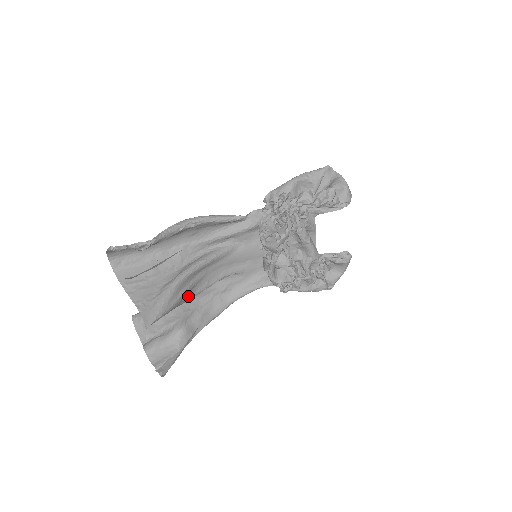
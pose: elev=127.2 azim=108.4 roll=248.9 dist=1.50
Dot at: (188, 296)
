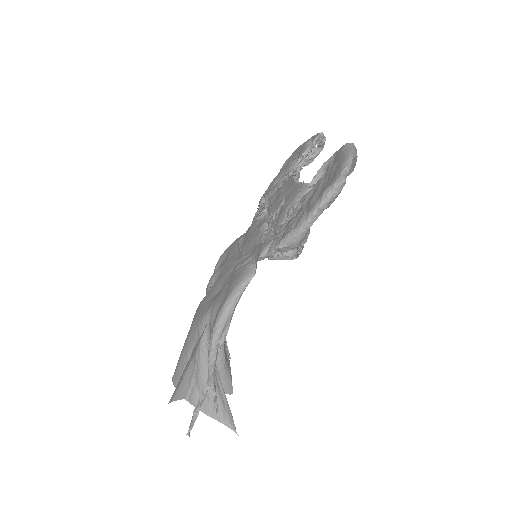
Dot at: occluded
